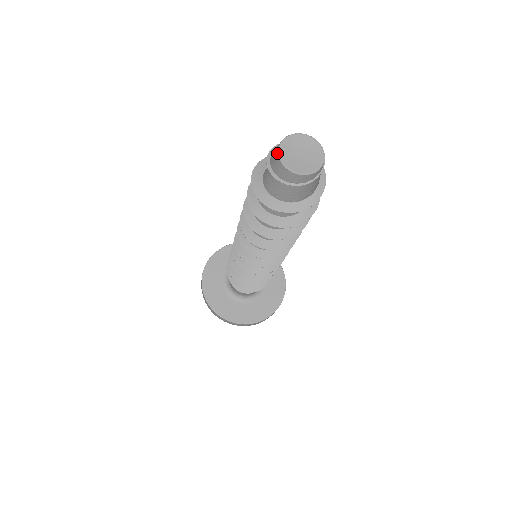
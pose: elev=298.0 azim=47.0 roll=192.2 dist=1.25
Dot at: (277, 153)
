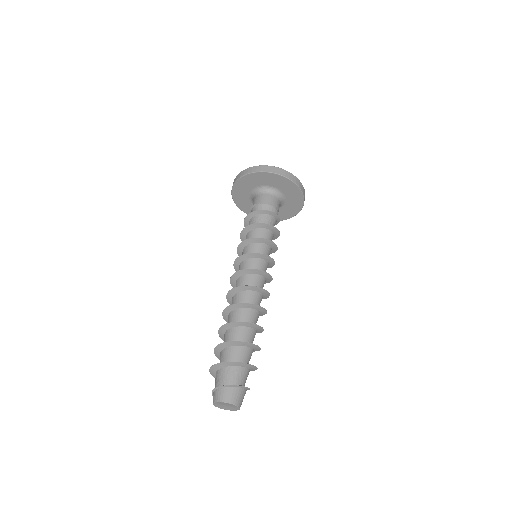
Dot at: (218, 401)
